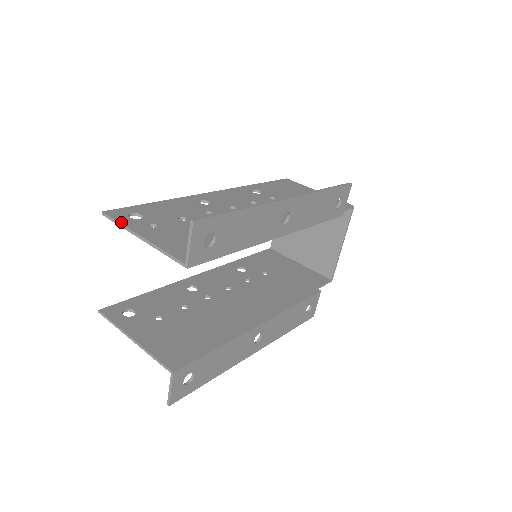
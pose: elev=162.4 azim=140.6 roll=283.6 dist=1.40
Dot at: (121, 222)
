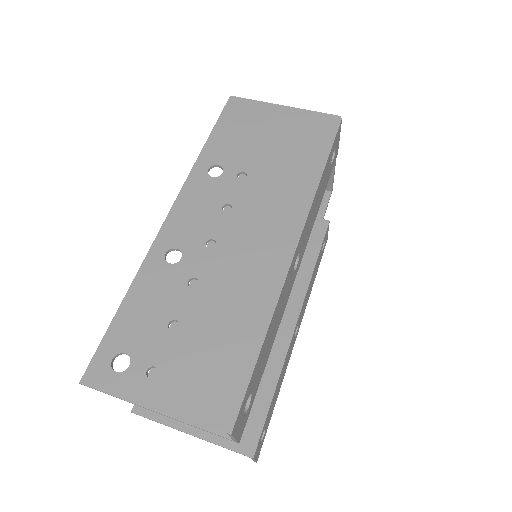
Dot at: (115, 394)
